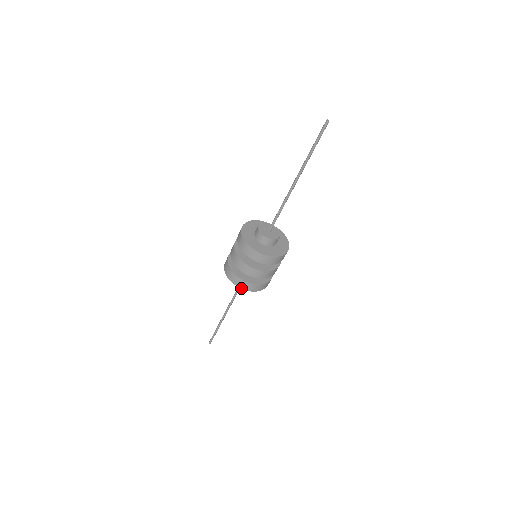
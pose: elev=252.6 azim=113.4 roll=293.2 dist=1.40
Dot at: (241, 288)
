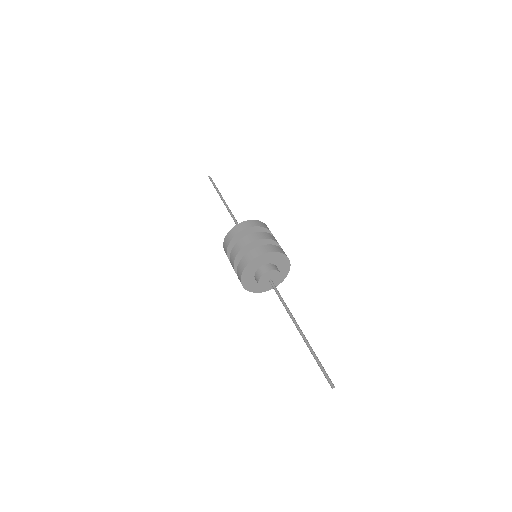
Dot at: occluded
